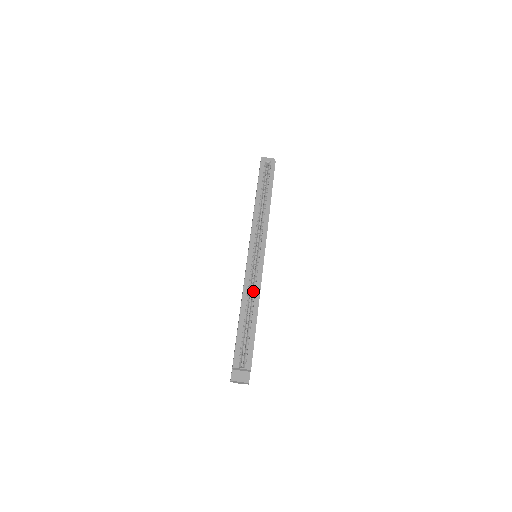
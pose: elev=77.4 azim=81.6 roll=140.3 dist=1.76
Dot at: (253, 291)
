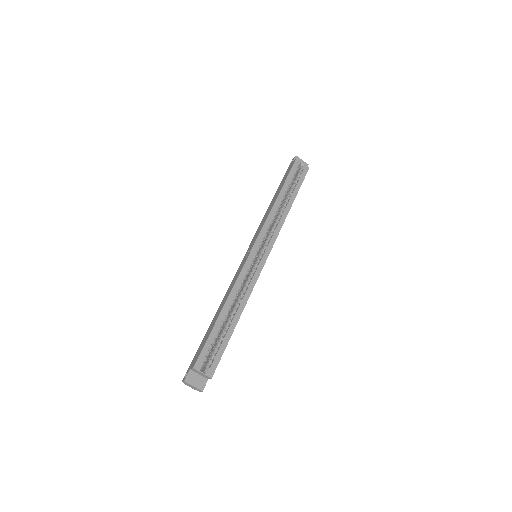
Dot at: (242, 293)
